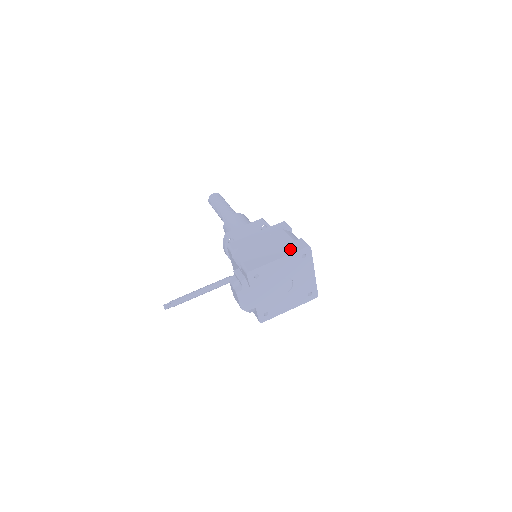
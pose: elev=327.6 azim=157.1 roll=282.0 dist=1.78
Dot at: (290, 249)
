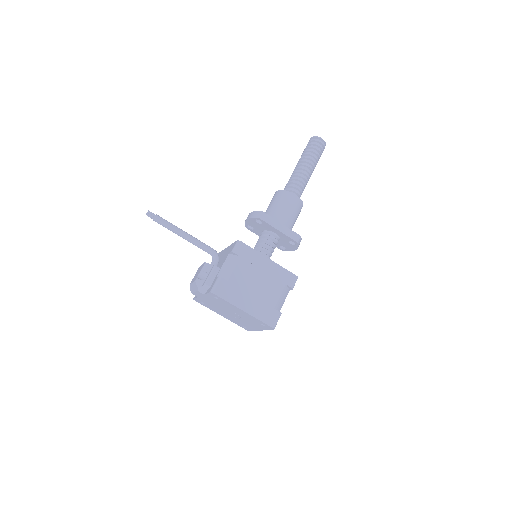
Dot at: (261, 313)
